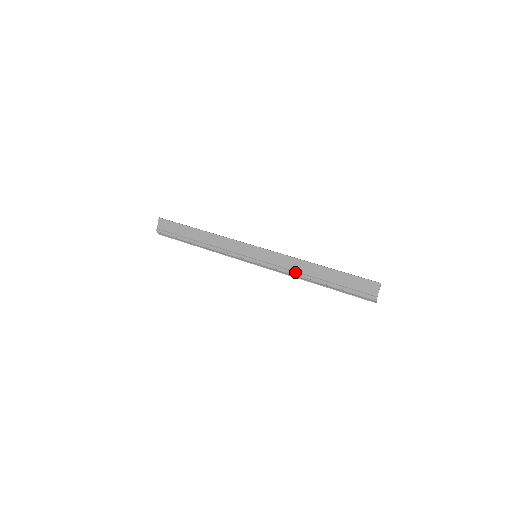
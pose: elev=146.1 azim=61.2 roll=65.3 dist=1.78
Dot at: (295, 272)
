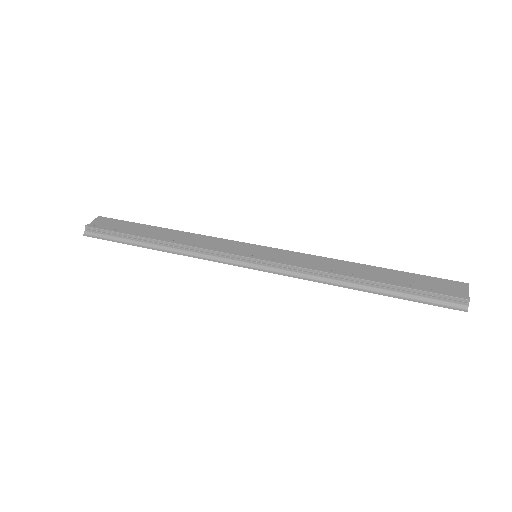
Dot at: (325, 269)
